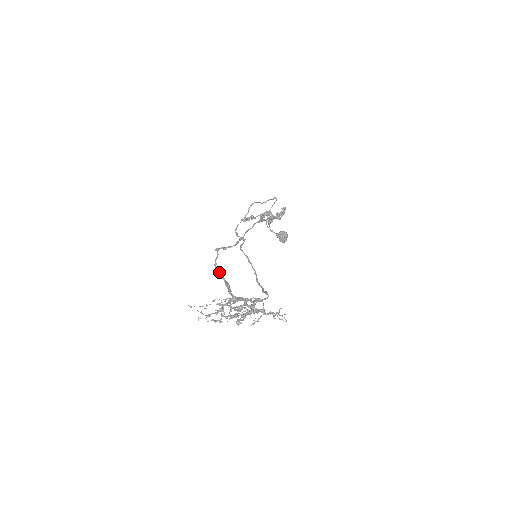
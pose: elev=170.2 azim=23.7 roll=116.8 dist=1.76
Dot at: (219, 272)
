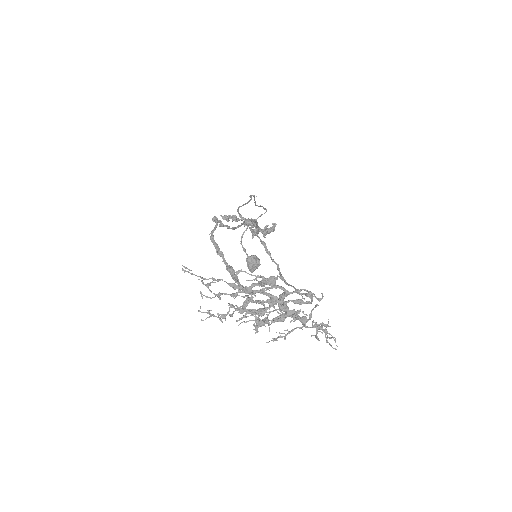
Dot at: (218, 248)
